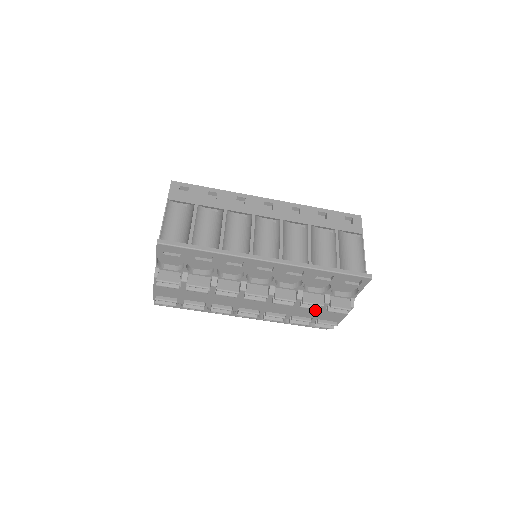
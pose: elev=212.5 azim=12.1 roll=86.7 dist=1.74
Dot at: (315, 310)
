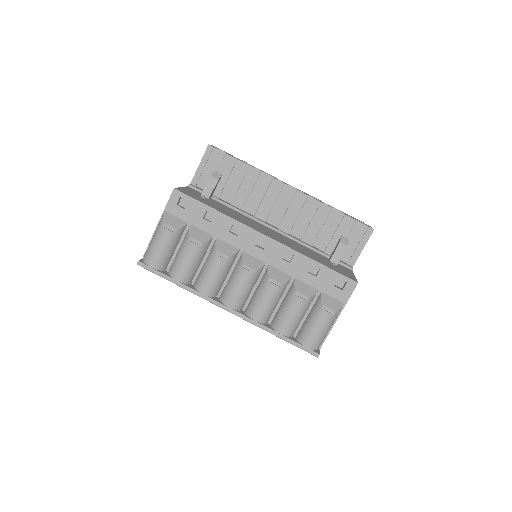
Dot at: occluded
